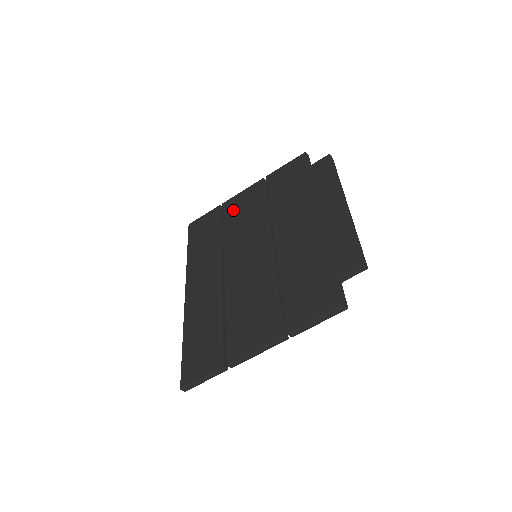
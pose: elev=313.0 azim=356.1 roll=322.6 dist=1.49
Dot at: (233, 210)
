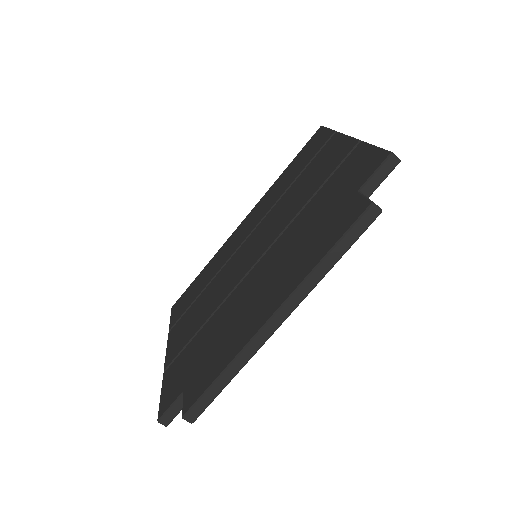
Dot at: (319, 159)
